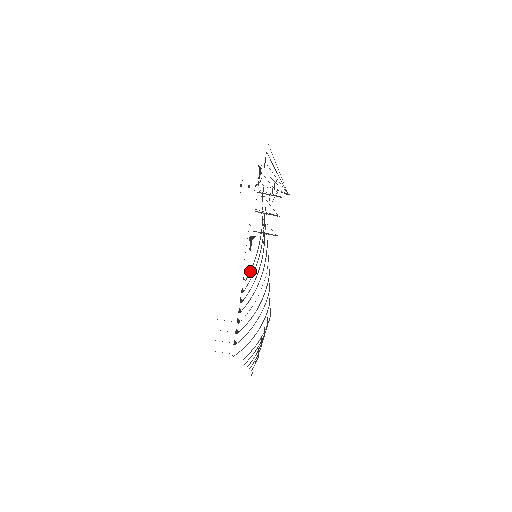
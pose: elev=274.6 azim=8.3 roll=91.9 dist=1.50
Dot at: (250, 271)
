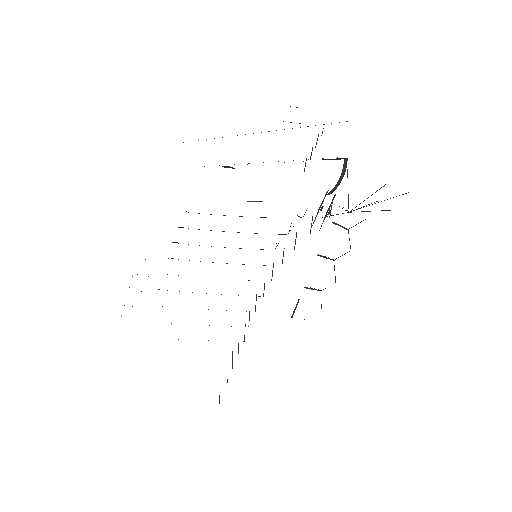
Dot at: occluded
